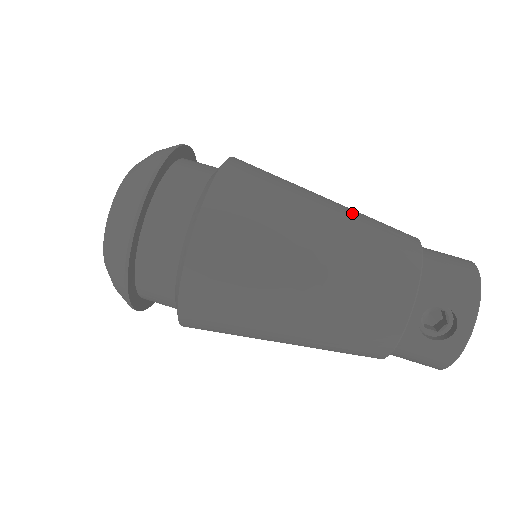
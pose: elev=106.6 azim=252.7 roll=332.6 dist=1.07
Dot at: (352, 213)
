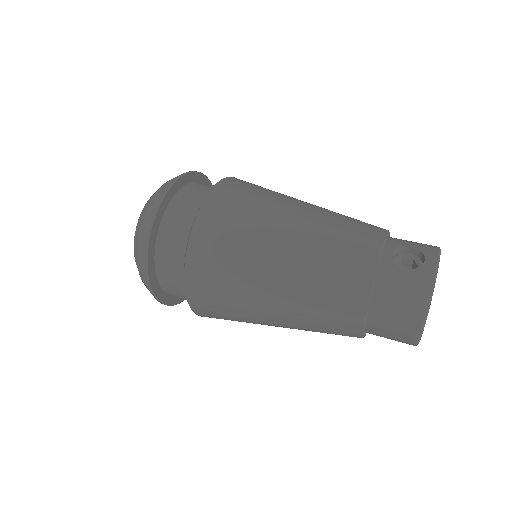
Dot at: occluded
